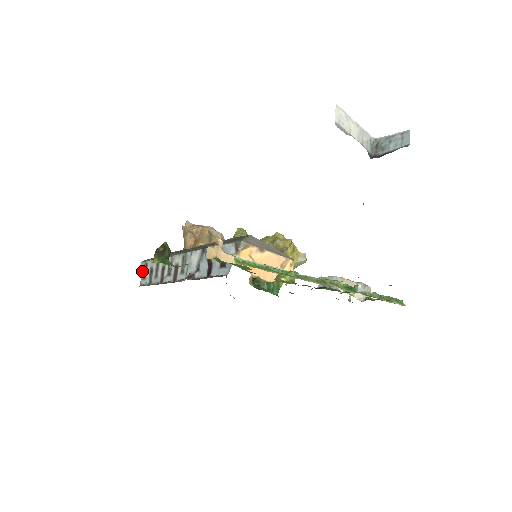
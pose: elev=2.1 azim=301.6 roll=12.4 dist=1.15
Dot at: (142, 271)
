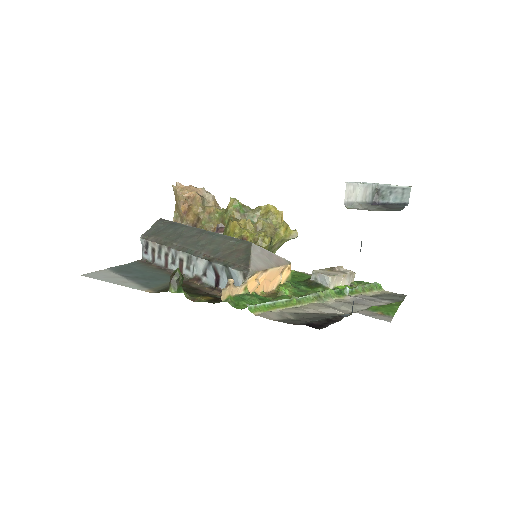
Dot at: (143, 245)
